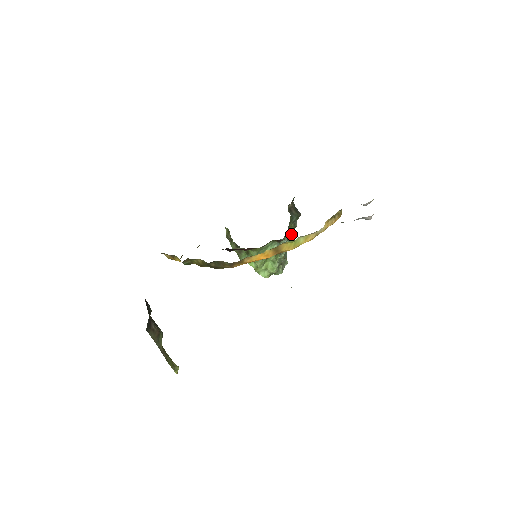
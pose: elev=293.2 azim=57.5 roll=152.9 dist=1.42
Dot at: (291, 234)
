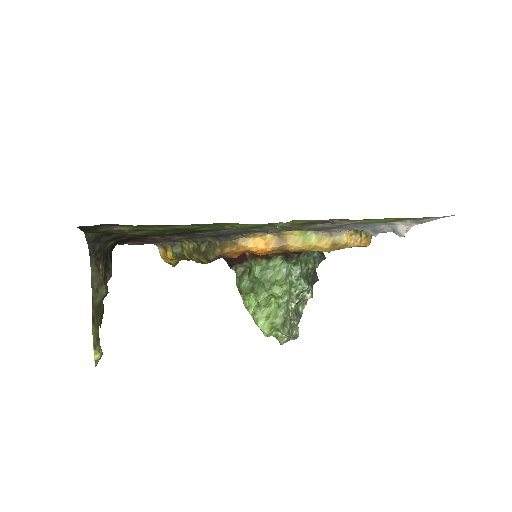
Dot at: (308, 277)
